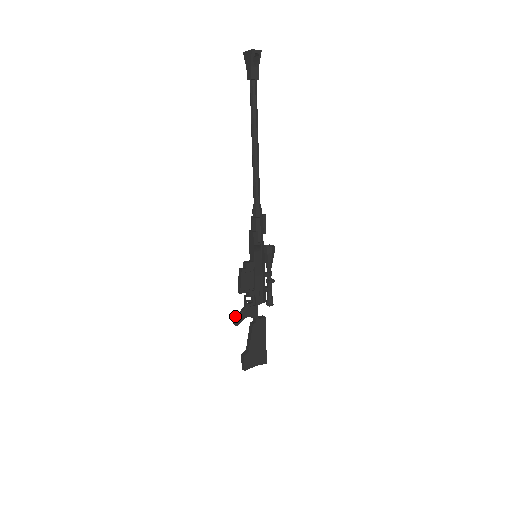
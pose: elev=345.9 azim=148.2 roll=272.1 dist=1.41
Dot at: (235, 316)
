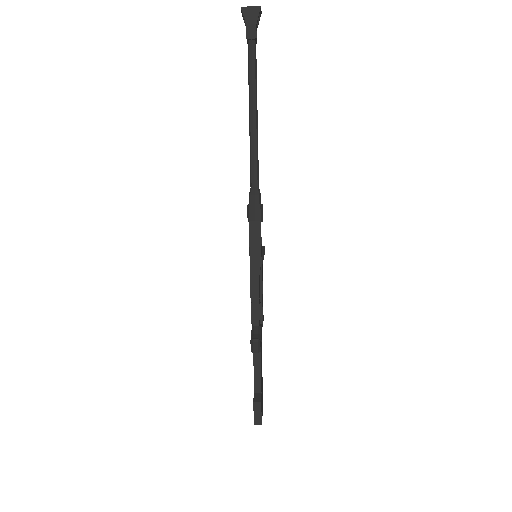
Dot at: (257, 338)
